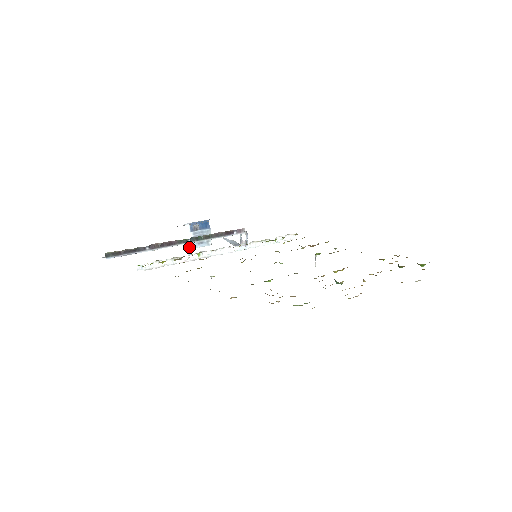
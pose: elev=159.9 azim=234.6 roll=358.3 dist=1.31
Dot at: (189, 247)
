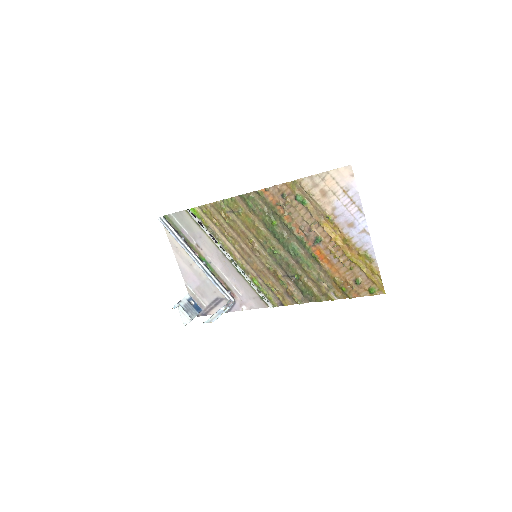
Dot at: (178, 304)
